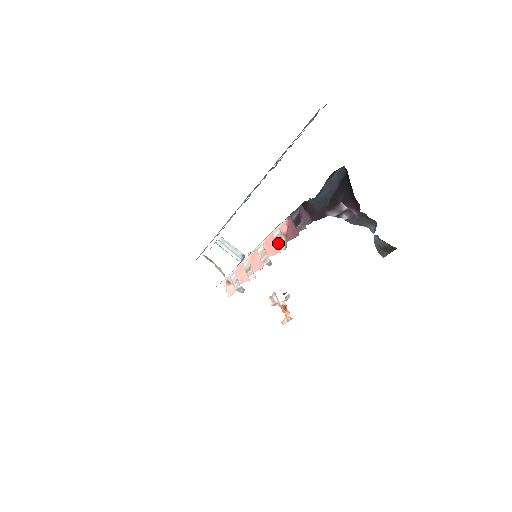
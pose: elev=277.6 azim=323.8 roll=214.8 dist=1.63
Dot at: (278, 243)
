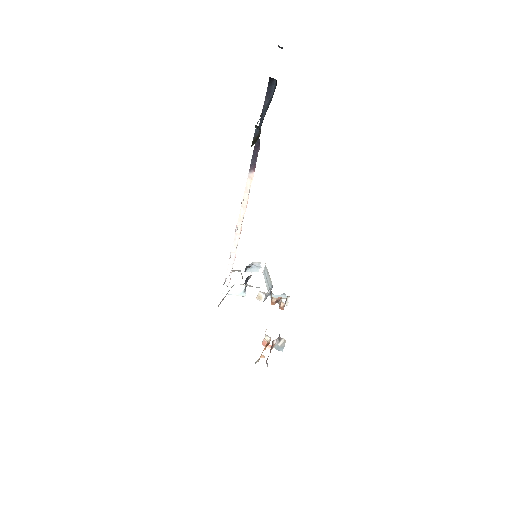
Dot at: occluded
